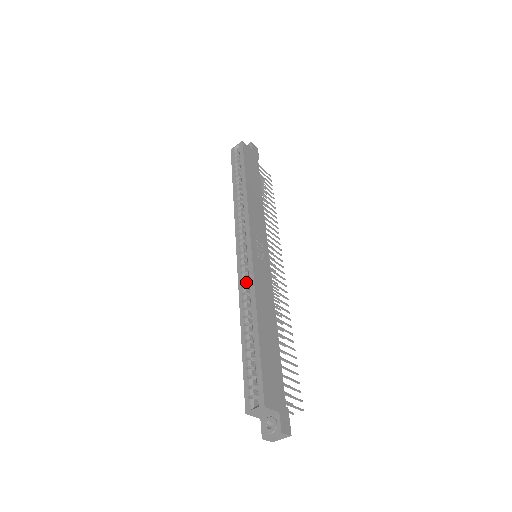
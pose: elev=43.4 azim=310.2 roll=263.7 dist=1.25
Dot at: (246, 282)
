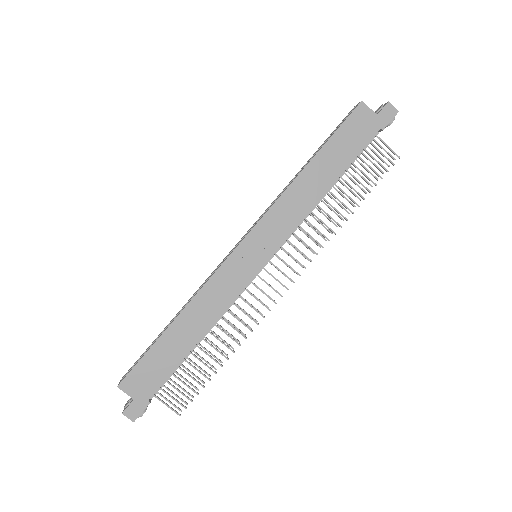
Dot at: occluded
